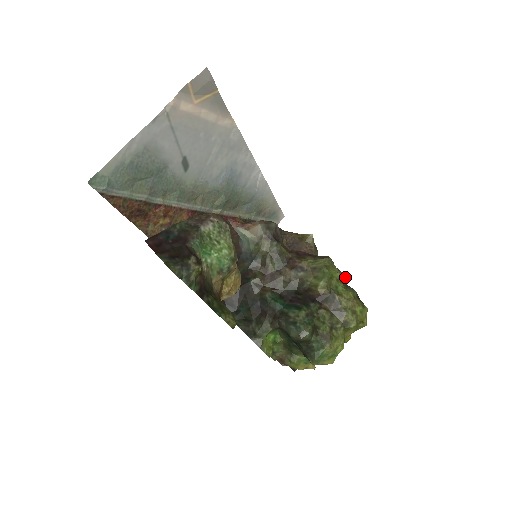
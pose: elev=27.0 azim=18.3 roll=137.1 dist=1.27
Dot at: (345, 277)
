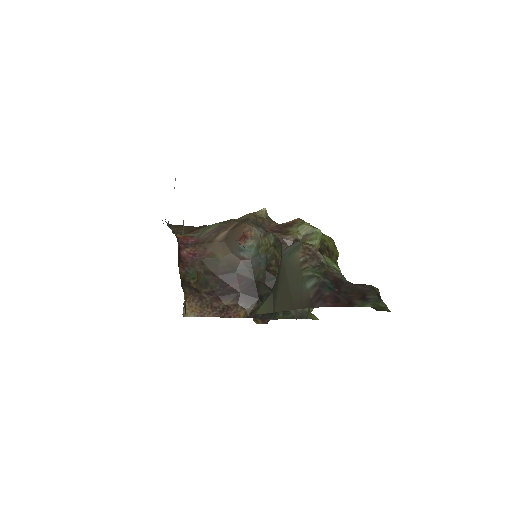
Dot at: occluded
